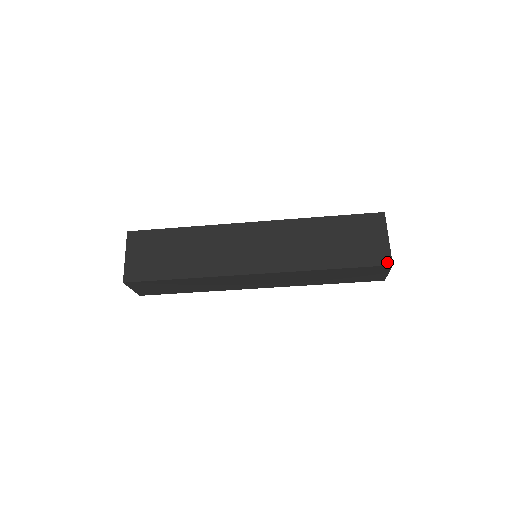
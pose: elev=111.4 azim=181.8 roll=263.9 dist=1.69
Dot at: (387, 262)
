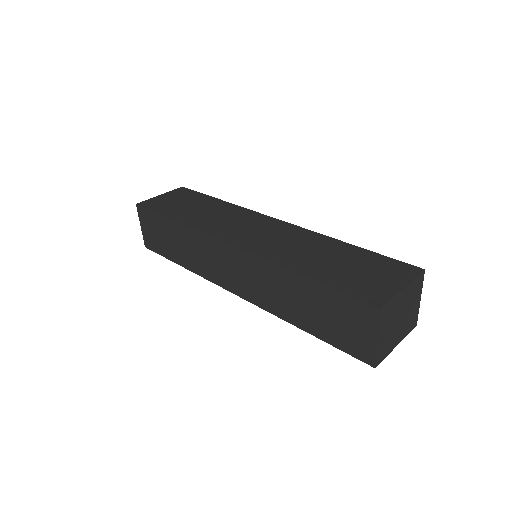
Dot at: (376, 303)
